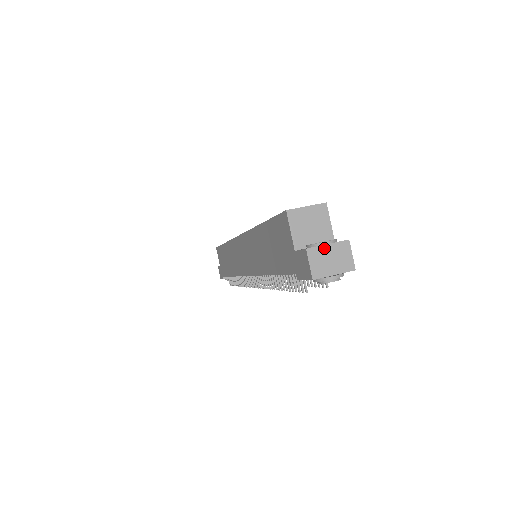
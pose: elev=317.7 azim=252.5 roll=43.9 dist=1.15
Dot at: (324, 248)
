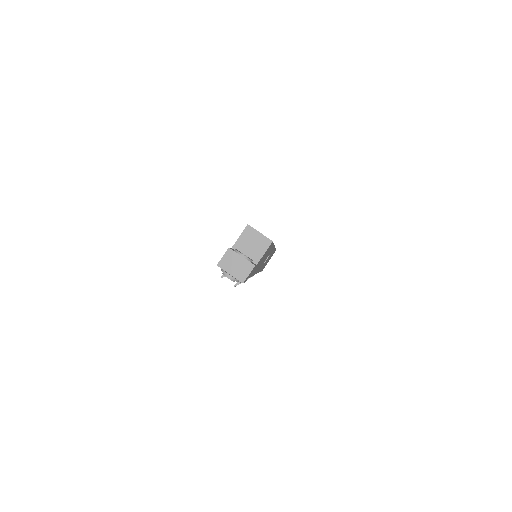
Dot at: (238, 256)
